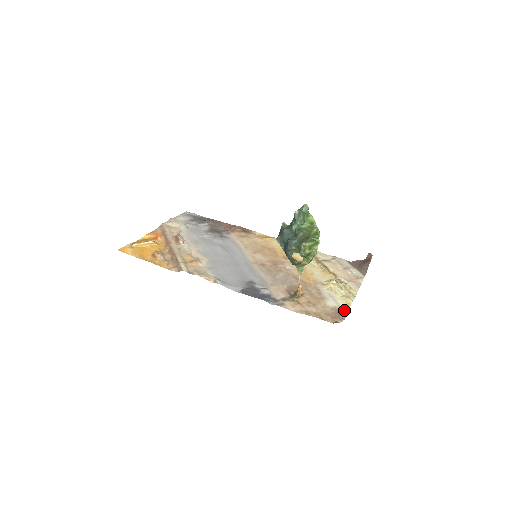
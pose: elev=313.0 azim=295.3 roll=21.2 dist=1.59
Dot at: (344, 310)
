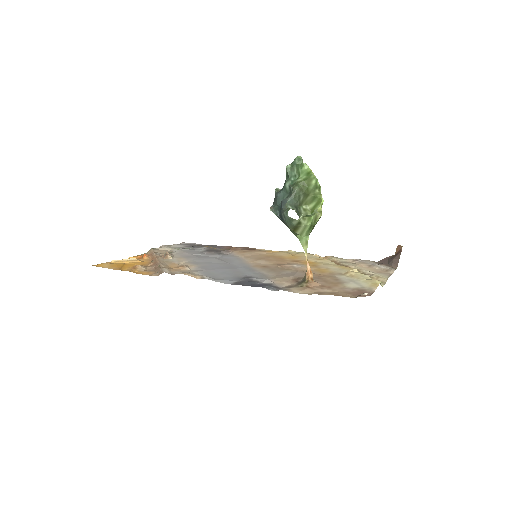
Dot at: (370, 289)
